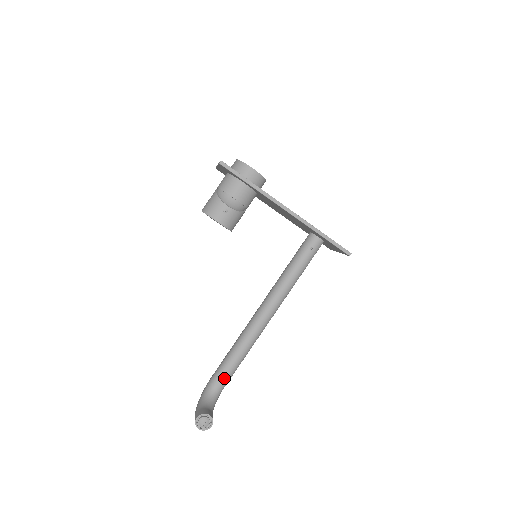
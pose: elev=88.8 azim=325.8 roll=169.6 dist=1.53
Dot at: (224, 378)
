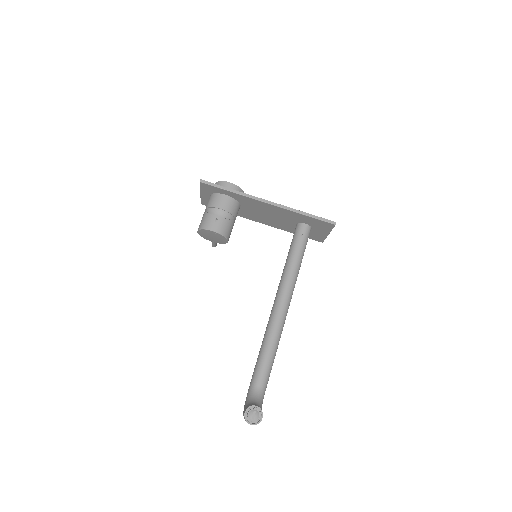
Dot at: (262, 376)
